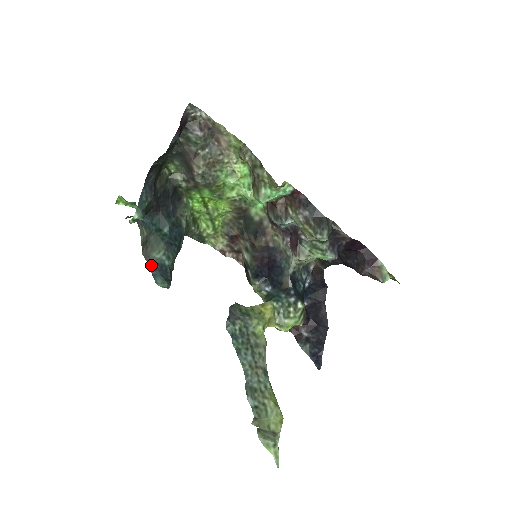
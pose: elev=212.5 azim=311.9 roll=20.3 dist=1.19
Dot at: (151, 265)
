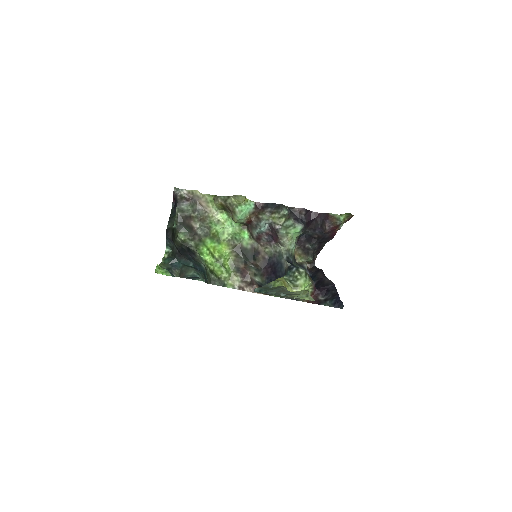
Dot at: (188, 278)
